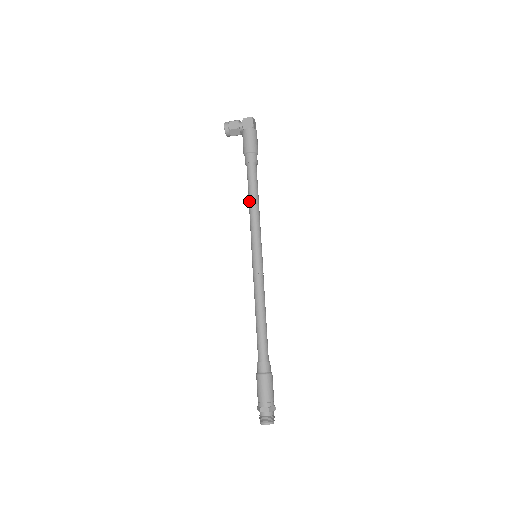
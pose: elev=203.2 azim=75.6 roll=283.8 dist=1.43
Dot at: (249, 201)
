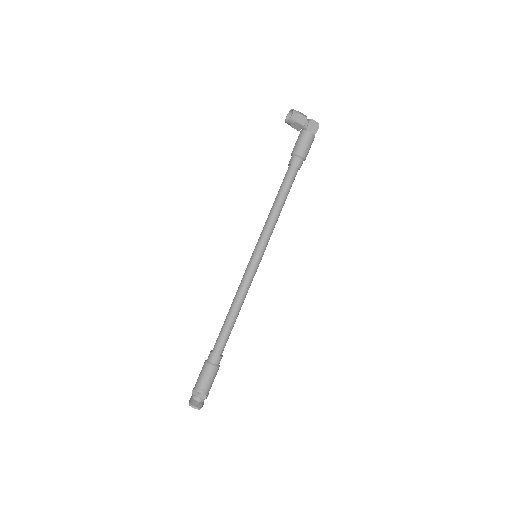
Dot at: (277, 203)
